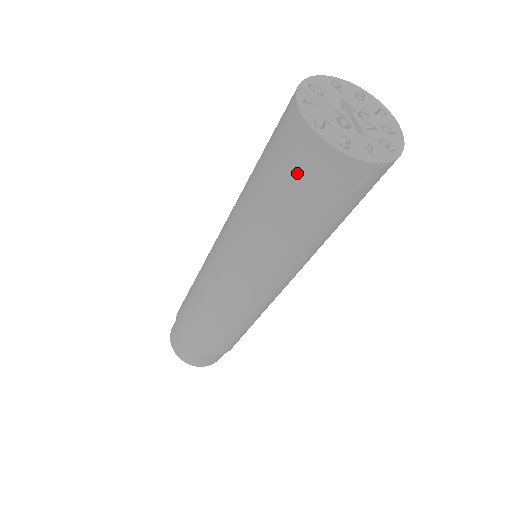
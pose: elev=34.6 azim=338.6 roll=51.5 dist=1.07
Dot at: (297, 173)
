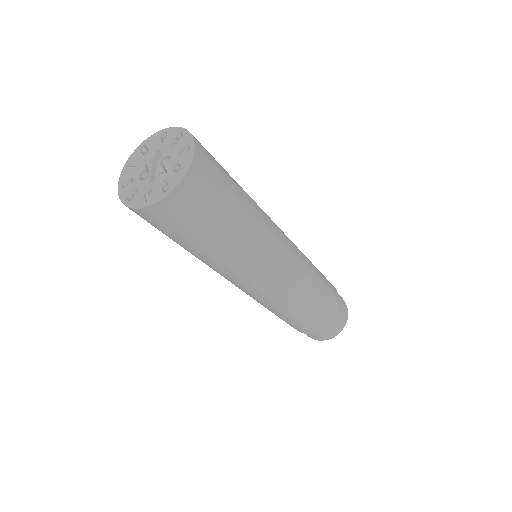
Dot at: occluded
